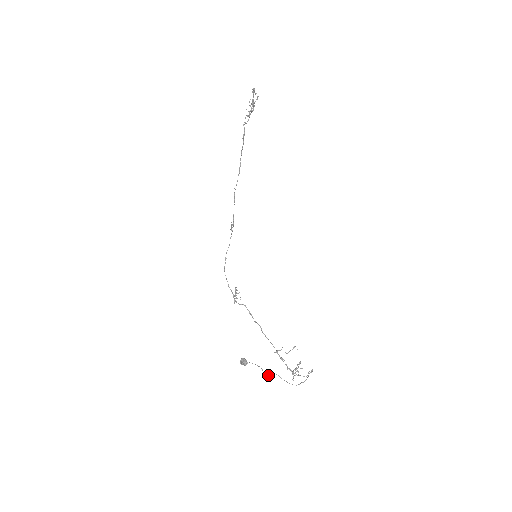
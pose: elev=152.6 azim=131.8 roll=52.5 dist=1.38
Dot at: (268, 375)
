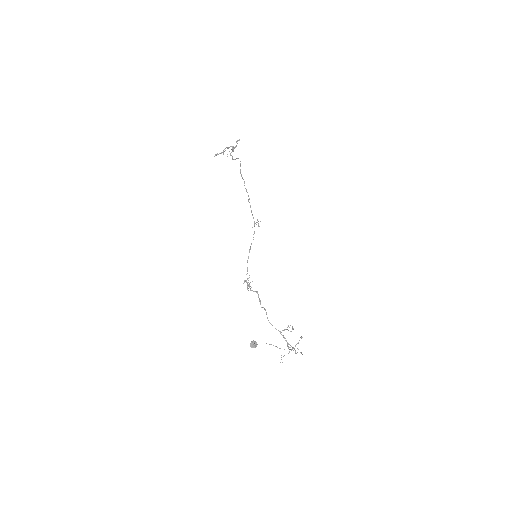
Dot at: (284, 349)
